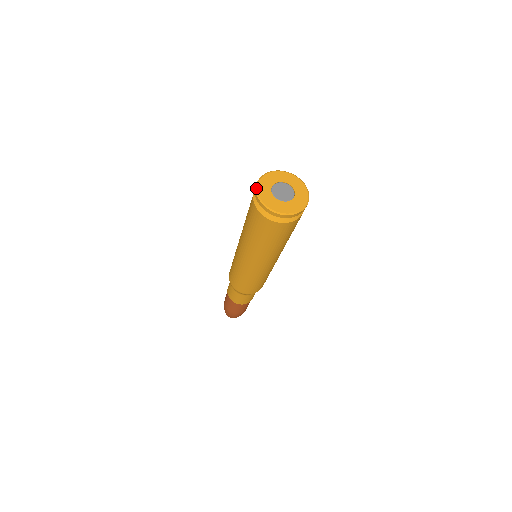
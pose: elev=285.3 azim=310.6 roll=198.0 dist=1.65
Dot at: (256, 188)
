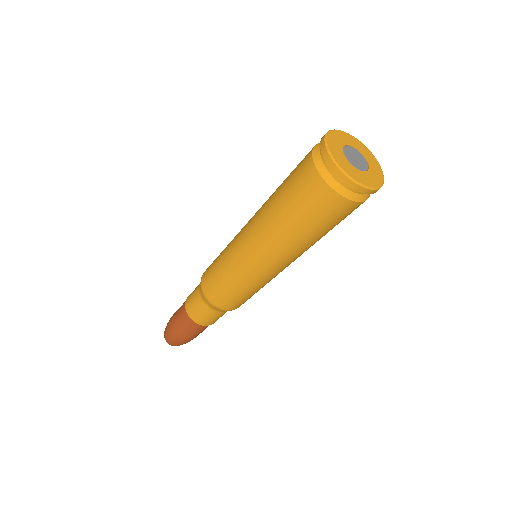
Dot at: (325, 142)
